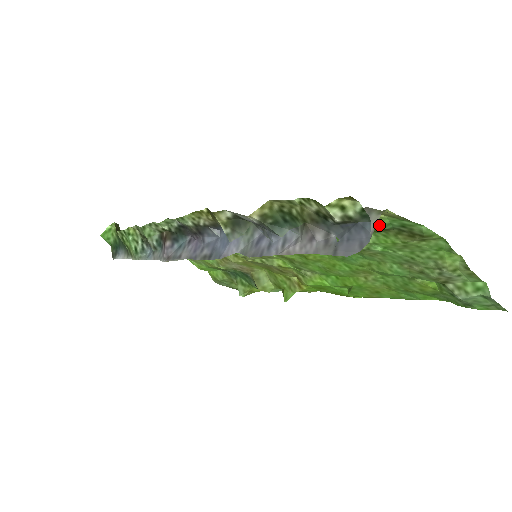
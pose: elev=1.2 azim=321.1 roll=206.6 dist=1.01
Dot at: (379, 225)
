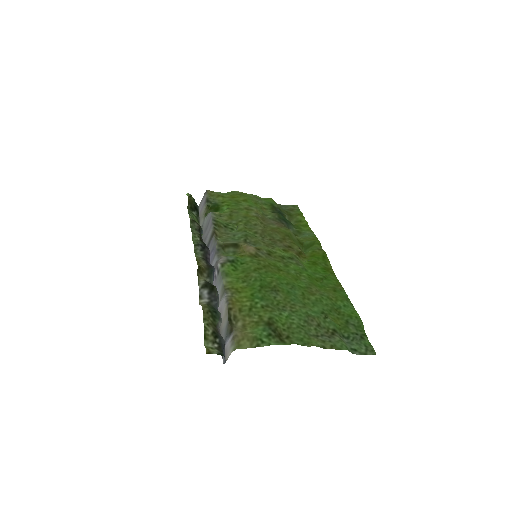
Dot at: (260, 328)
